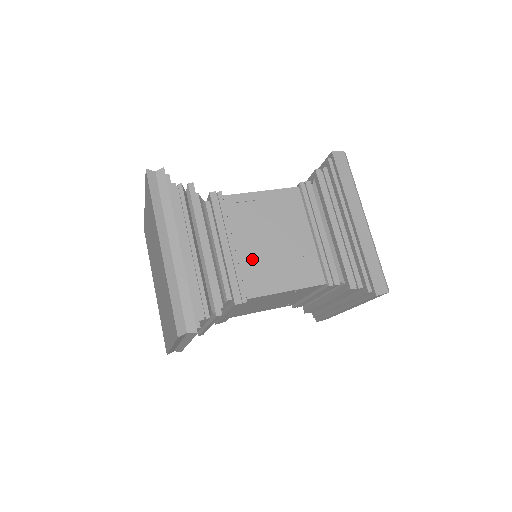
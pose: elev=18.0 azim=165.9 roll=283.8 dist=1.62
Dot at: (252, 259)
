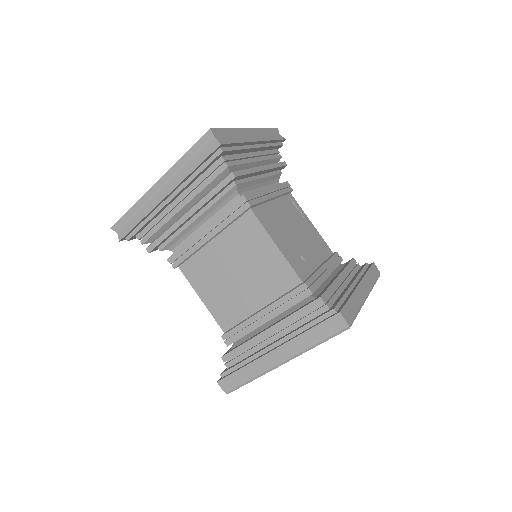
Dot at: (275, 214)
